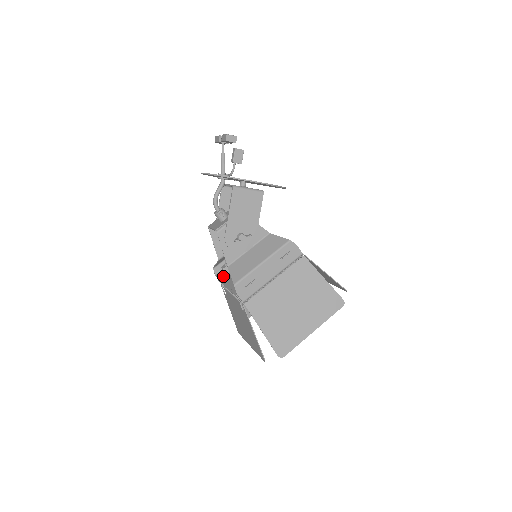
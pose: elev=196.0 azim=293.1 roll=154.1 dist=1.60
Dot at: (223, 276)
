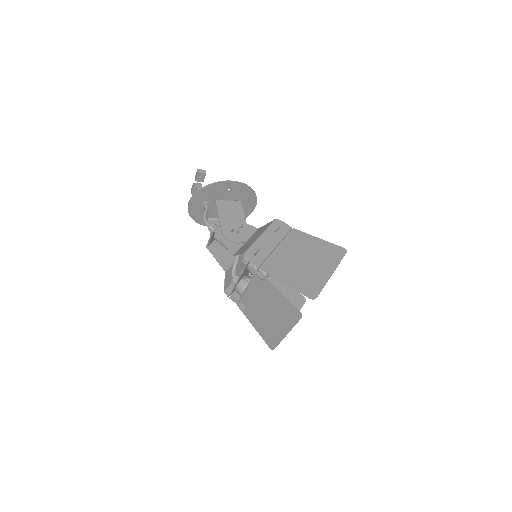
Dot at: (235, 286)
